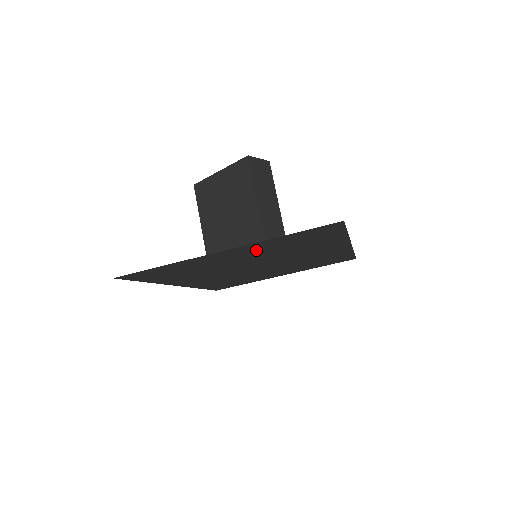
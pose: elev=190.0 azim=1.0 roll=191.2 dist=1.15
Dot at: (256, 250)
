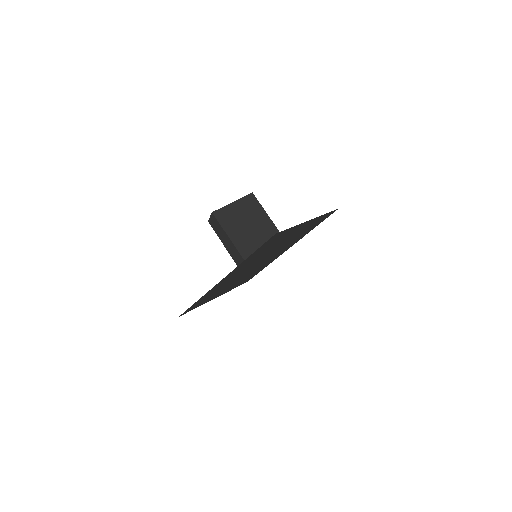
Dot at: (303, 228)
